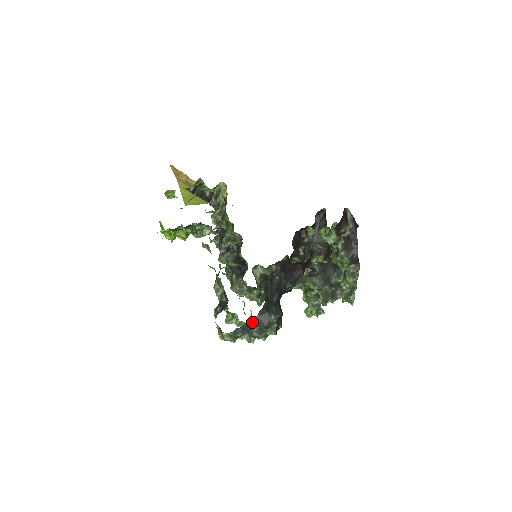
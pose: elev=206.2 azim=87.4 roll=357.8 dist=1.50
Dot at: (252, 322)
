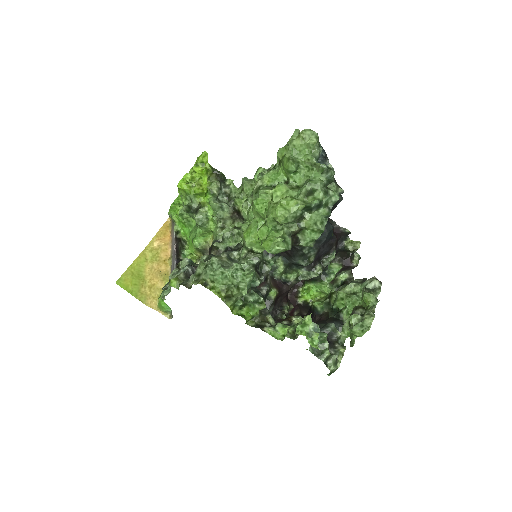
Dot at: occluded
